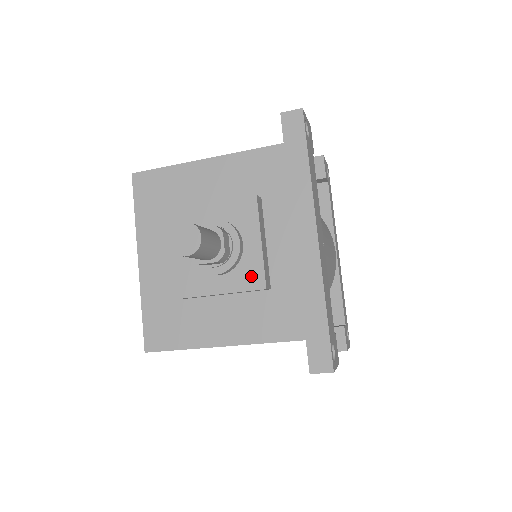
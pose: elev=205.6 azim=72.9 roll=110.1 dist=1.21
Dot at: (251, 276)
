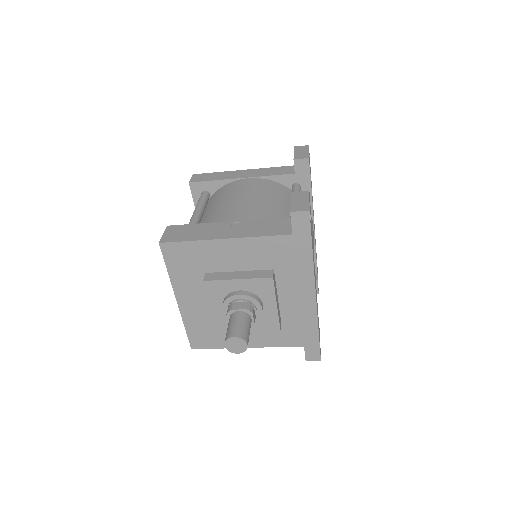
Dot at: (269, 323)
